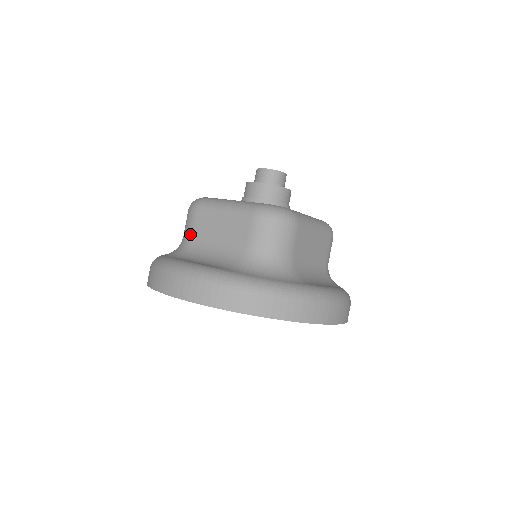
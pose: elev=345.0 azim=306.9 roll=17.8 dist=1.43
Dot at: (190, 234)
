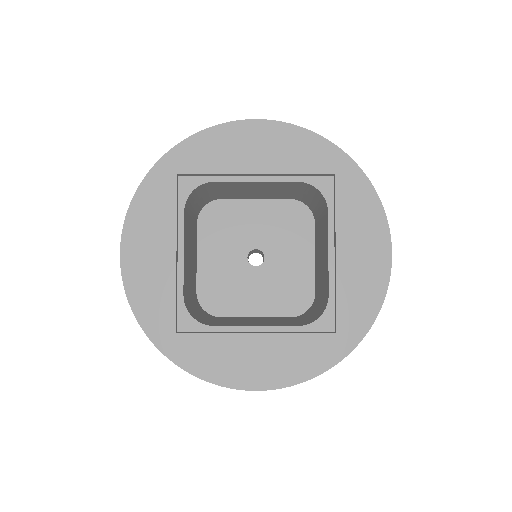
Dot at: occluded
